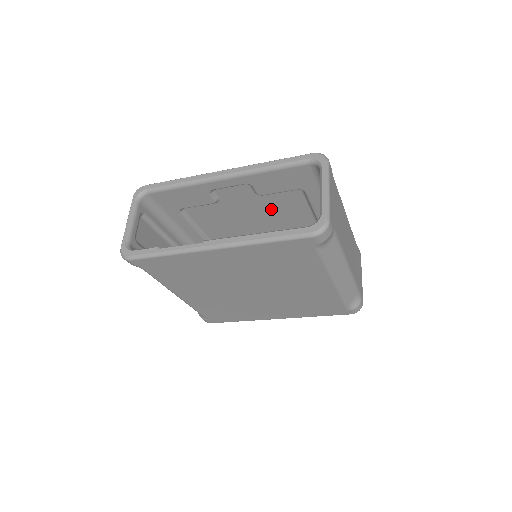
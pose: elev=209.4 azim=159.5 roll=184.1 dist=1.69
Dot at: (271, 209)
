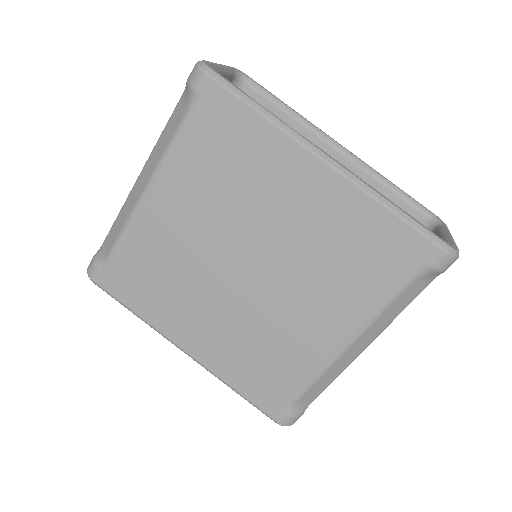
Dot at: occluded
